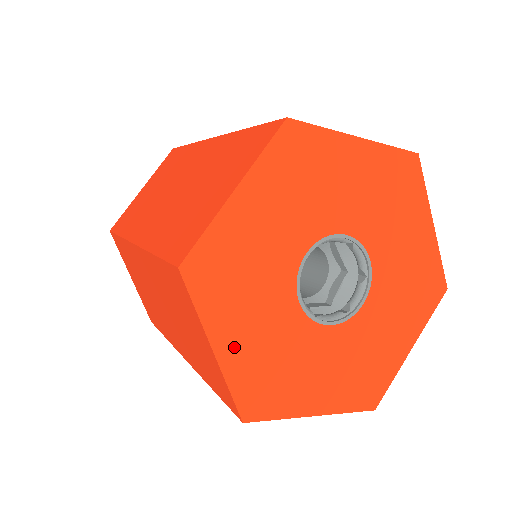
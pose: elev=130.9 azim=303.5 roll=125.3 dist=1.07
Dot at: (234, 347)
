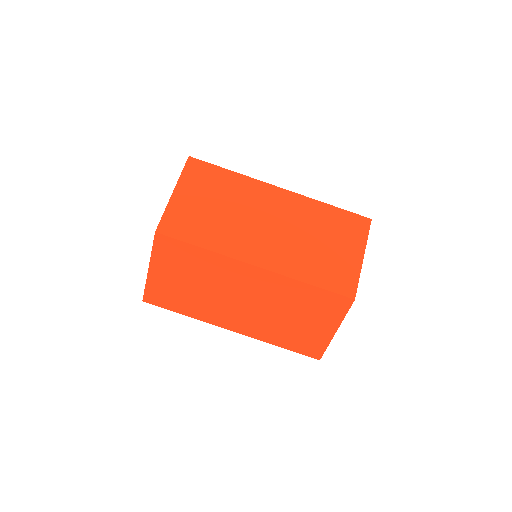
Dot at: occluded
